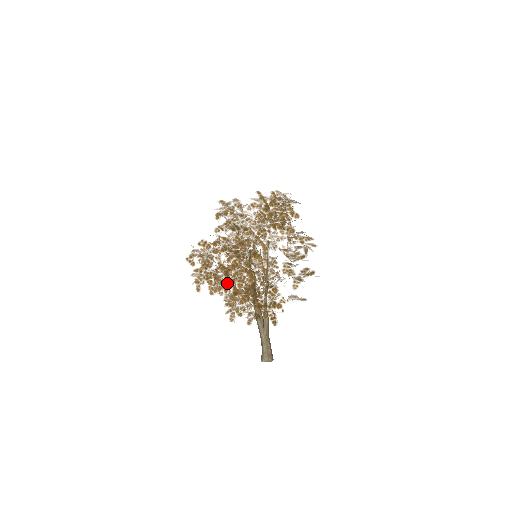
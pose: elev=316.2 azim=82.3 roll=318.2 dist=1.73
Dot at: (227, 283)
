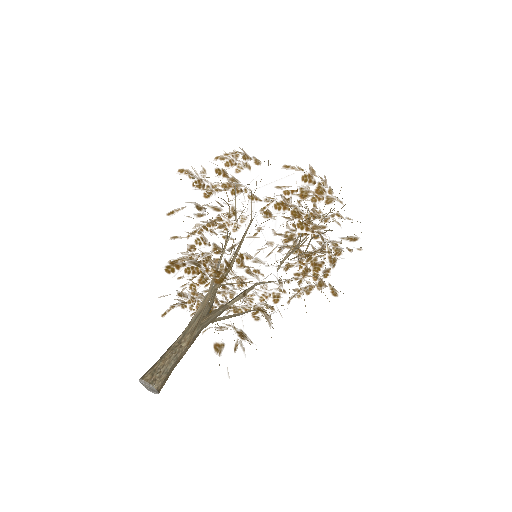
Dot at: occluded
